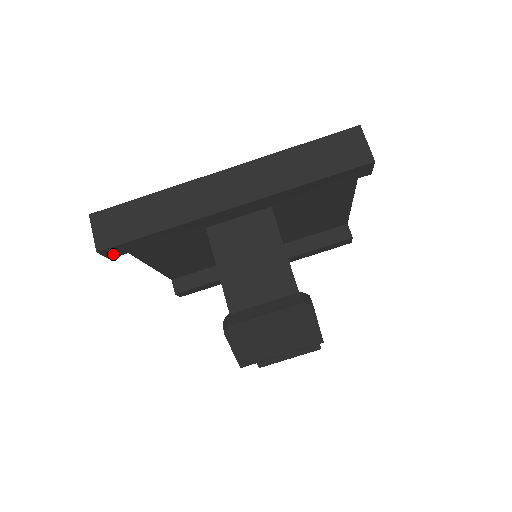
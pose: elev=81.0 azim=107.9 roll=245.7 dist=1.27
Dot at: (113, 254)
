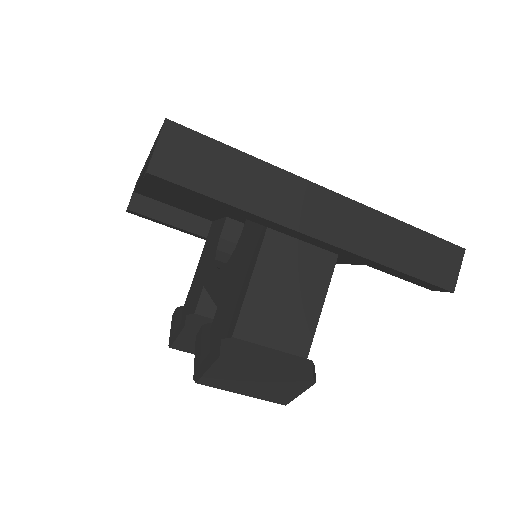
Dot at: (155, 181)
